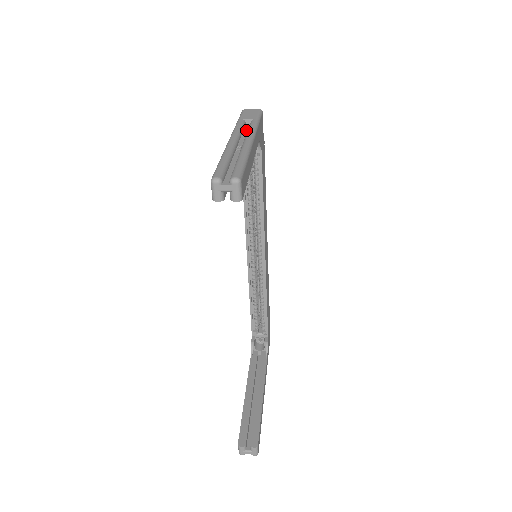
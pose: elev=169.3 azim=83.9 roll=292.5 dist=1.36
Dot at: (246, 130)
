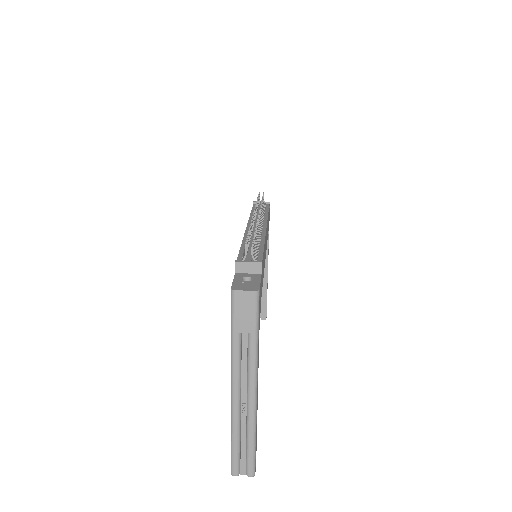
Dot at: (245, 353)
